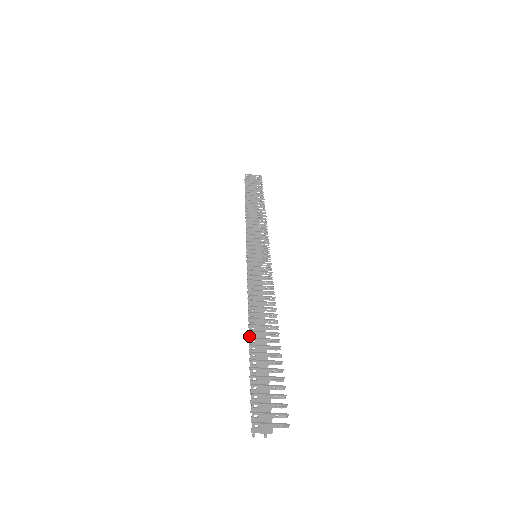
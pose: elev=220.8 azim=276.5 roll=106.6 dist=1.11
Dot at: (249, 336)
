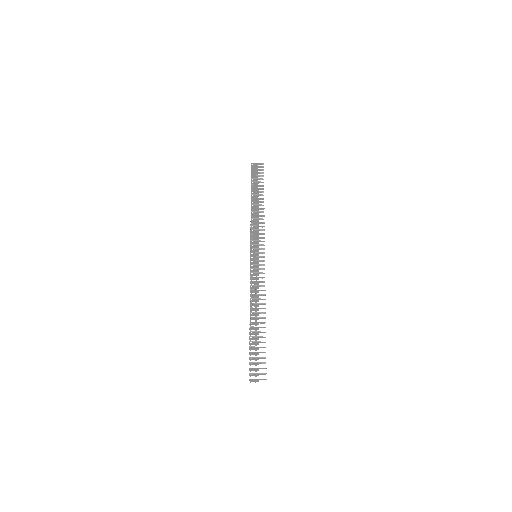
Dot at: (249, 324)
